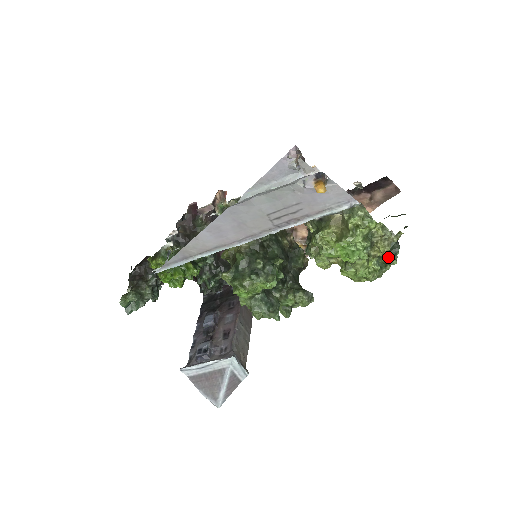
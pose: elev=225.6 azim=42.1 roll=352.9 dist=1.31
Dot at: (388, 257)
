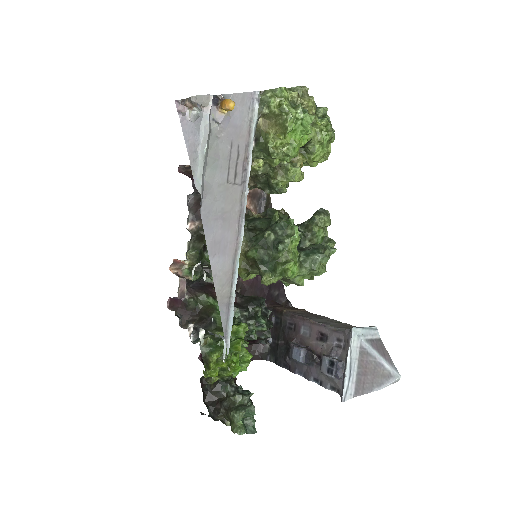
Dot at: (319, 109)
